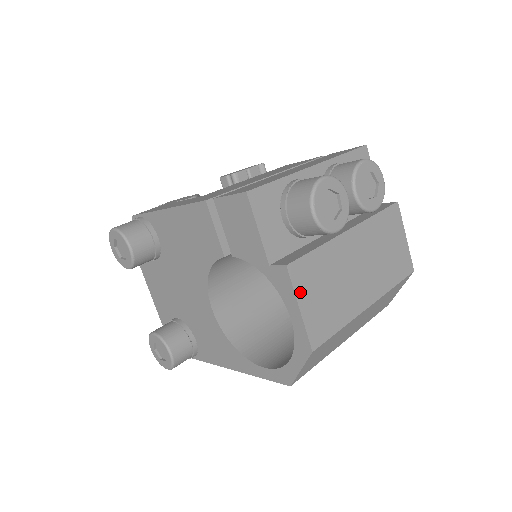
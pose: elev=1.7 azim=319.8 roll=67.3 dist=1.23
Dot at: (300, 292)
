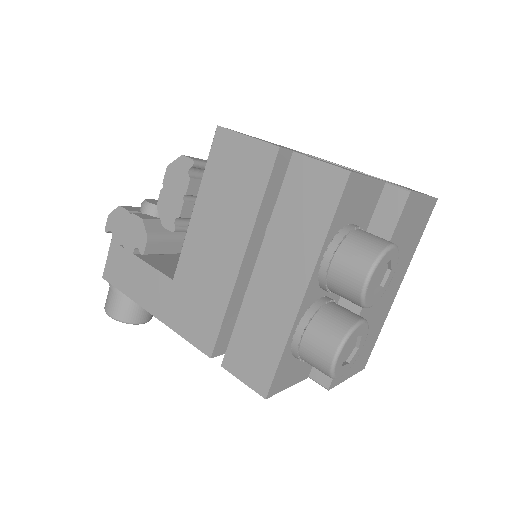
Dot at: (344, 377)
